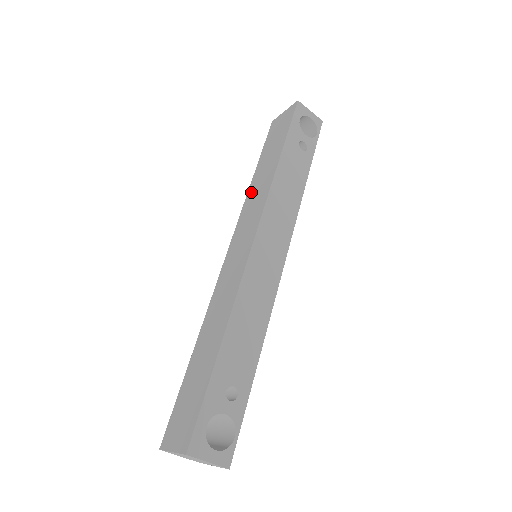
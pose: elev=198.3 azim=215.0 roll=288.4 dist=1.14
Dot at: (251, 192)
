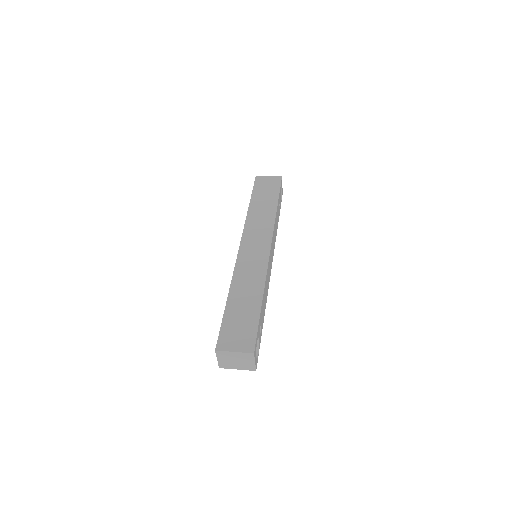
Dot at: (252, 215)
